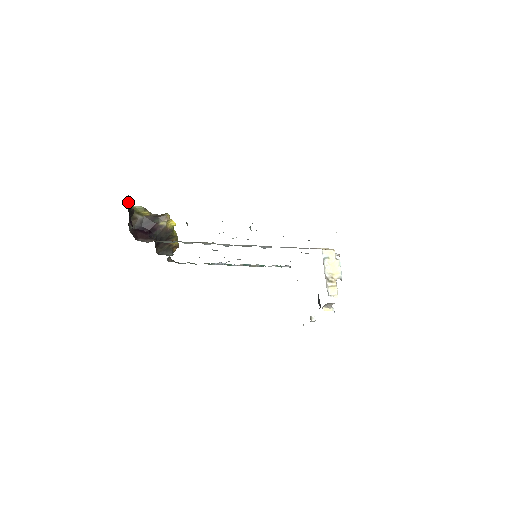
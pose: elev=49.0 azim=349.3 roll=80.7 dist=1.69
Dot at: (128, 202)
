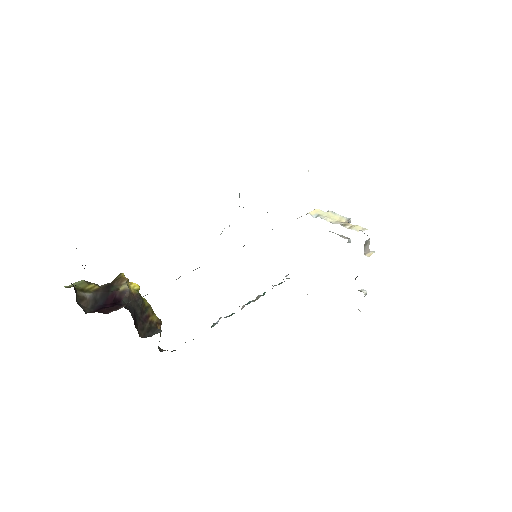
Dot at: occluded
